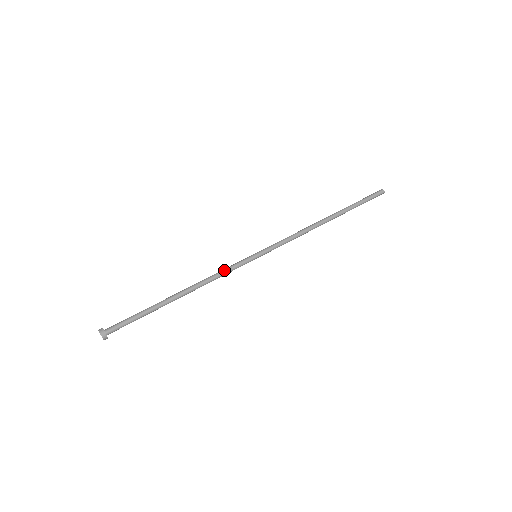
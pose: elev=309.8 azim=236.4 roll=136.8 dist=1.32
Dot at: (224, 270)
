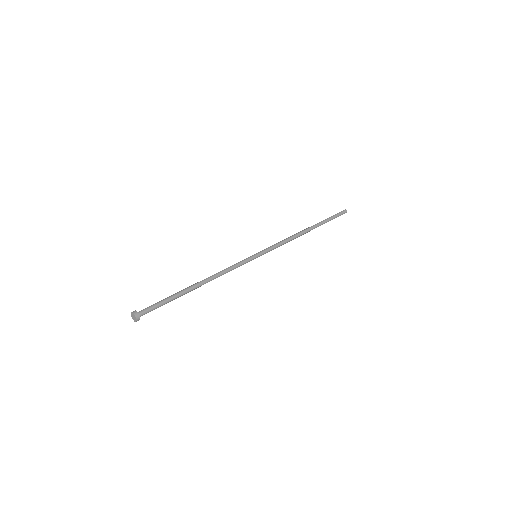
Dot at: (234, 267)
